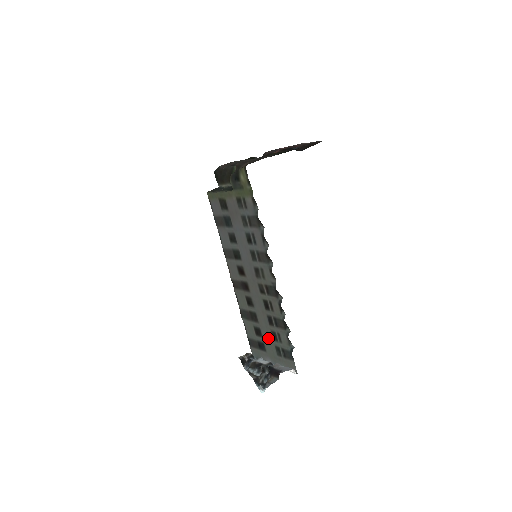
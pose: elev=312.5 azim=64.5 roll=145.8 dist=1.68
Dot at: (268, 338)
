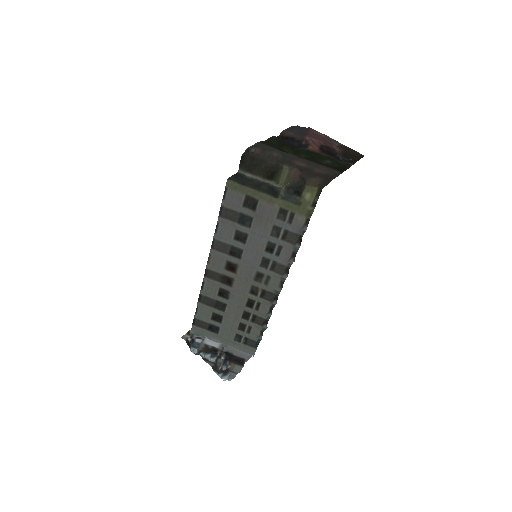
Dot at: (231, 326)
